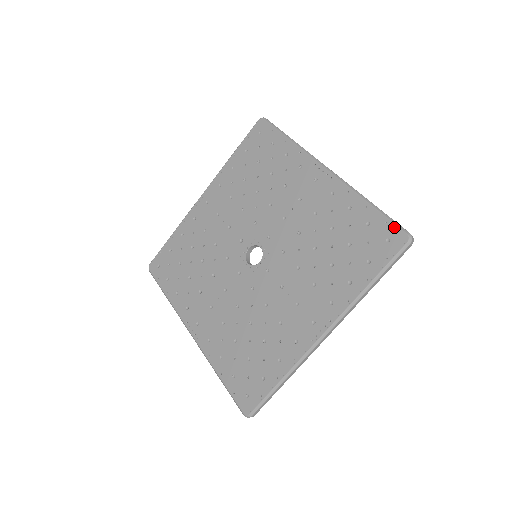
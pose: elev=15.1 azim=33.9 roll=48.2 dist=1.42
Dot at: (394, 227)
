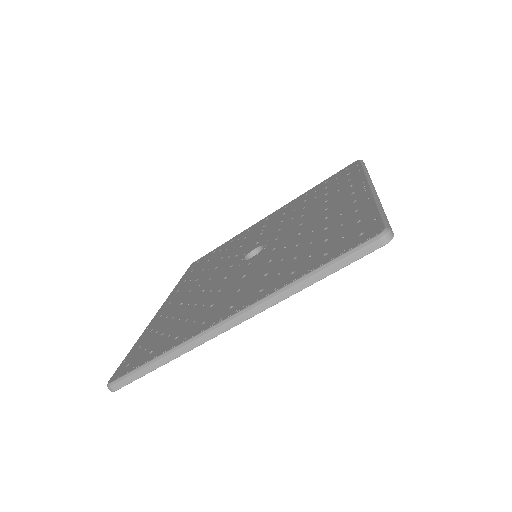
Dot at: (379, 222)
